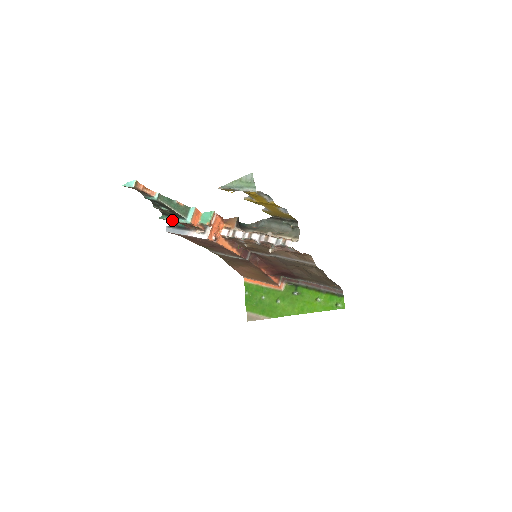
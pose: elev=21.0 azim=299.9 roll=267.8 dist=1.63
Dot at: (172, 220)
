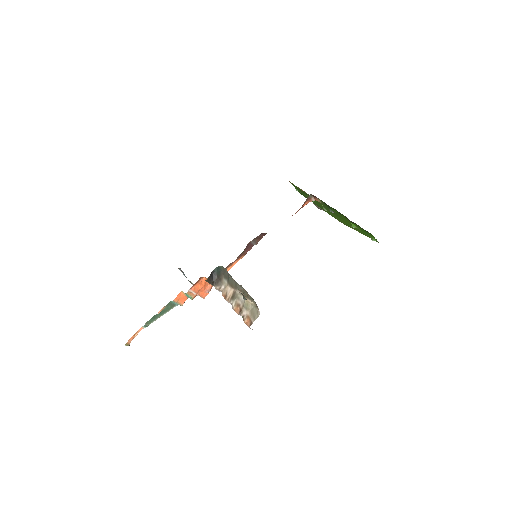
Dot at: occluded
